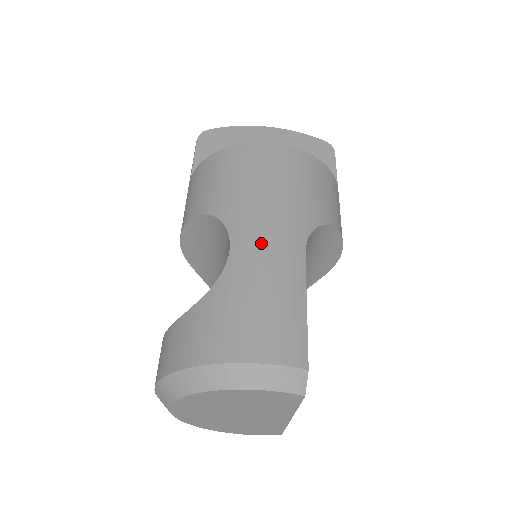
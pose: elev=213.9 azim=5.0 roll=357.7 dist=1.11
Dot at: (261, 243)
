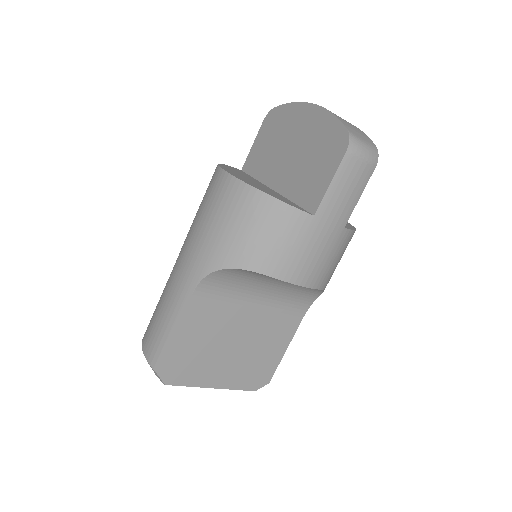
Dot at: (177, 273)
